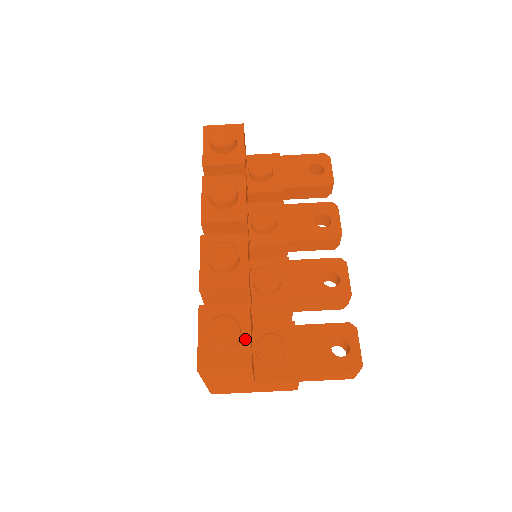
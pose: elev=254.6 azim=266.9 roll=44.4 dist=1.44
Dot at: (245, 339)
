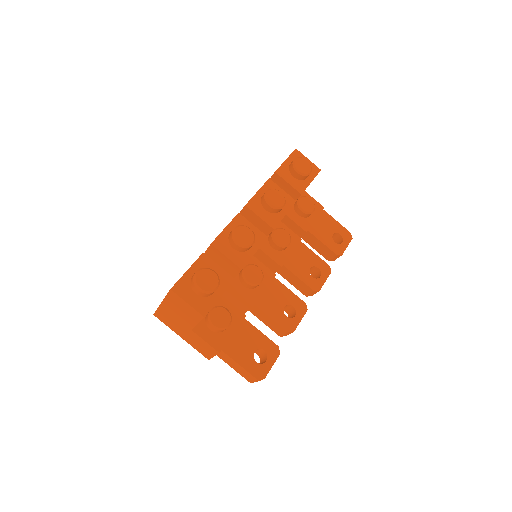
Dot at: (214, 297)
